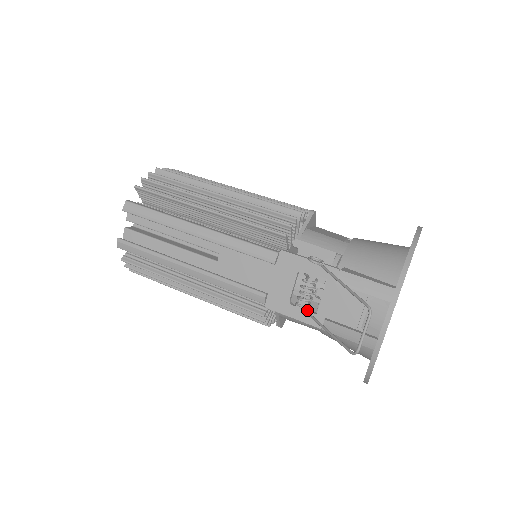
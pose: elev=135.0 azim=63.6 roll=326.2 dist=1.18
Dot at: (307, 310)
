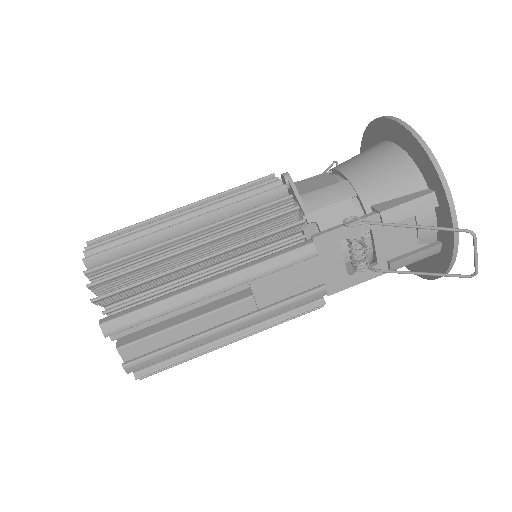
Dot at: (368, 268)
